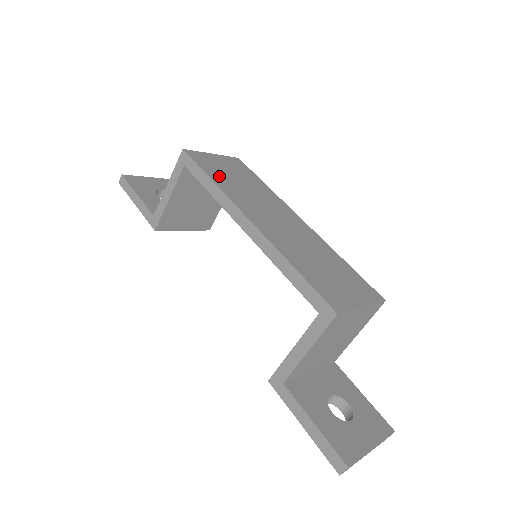
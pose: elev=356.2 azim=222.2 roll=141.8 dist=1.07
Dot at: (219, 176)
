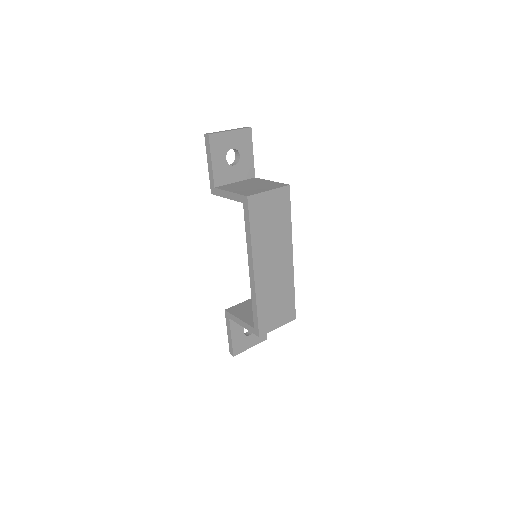
Dot at: (258, 225)
